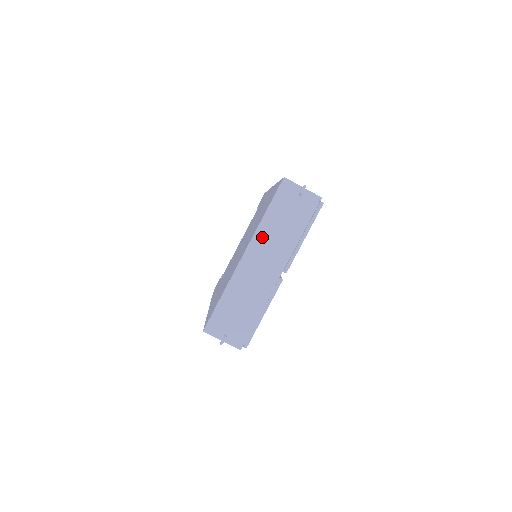
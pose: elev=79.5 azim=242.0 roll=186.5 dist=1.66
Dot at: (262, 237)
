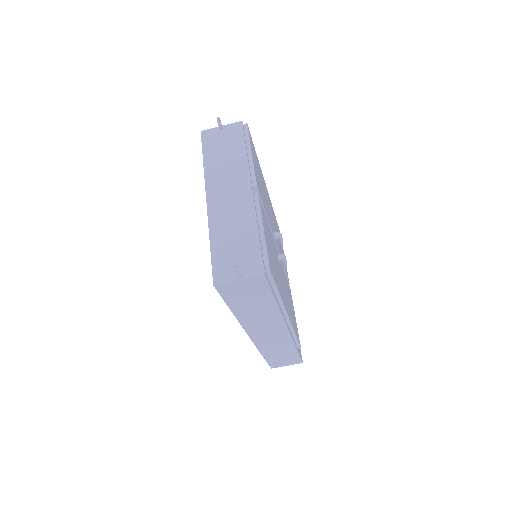
Dot at: (213, 177)
